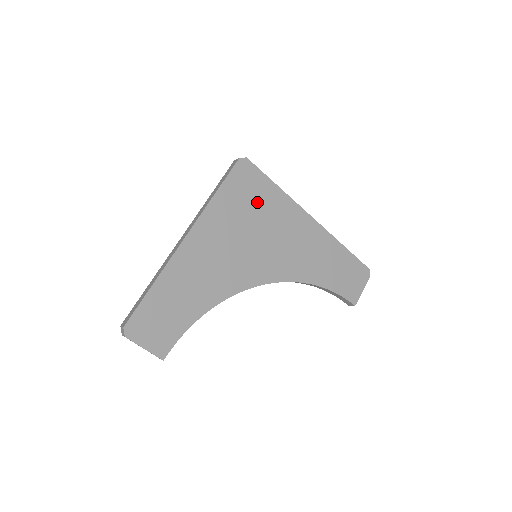
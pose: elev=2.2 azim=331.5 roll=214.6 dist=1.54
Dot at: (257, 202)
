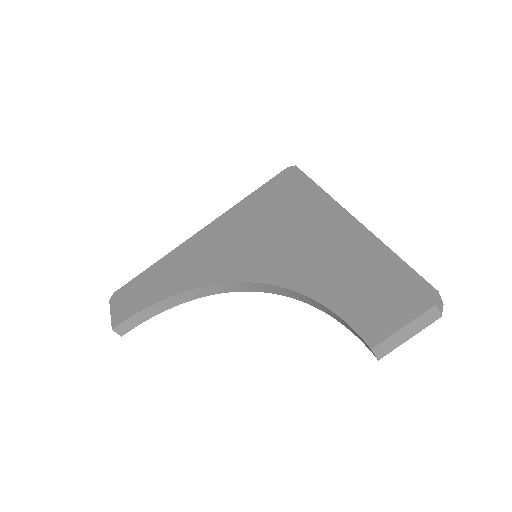
Dot at: (283, 201)
